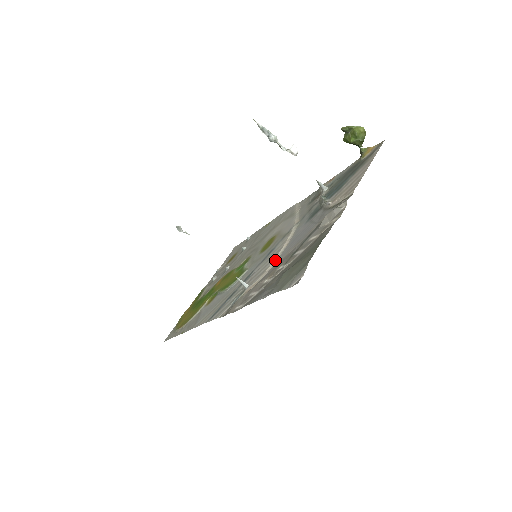
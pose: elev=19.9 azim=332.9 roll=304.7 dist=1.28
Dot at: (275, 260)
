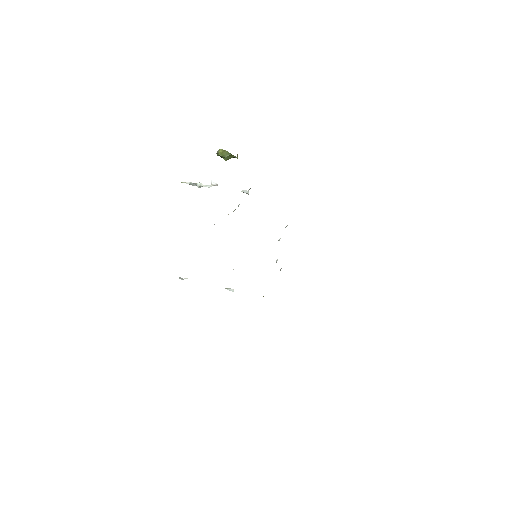
Dot at: occluded
